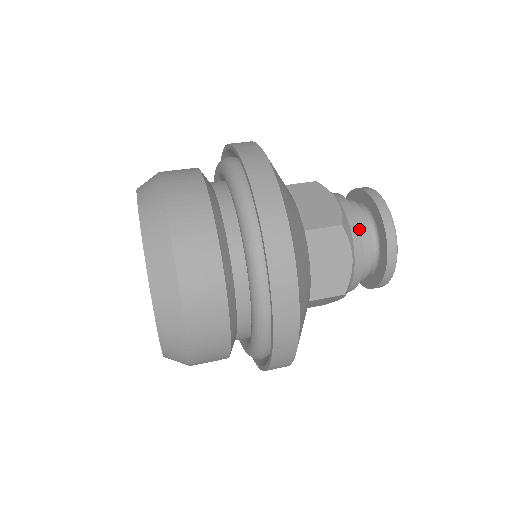
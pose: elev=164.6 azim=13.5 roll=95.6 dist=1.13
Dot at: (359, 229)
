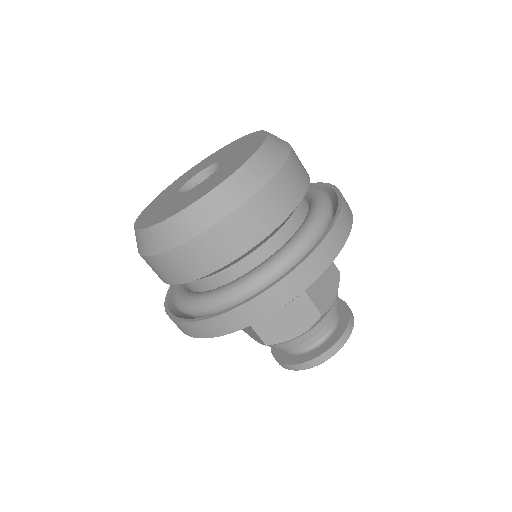
Dot at: occluded
